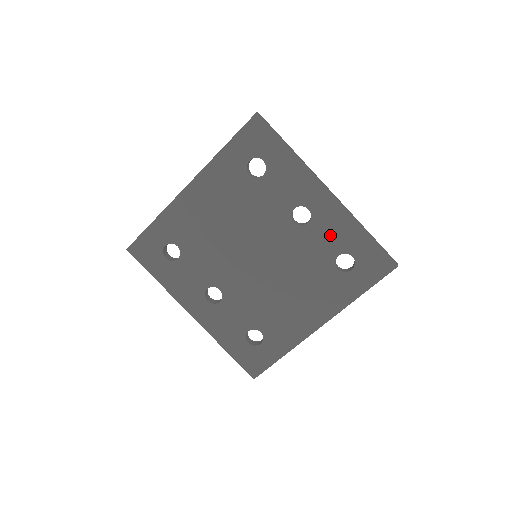
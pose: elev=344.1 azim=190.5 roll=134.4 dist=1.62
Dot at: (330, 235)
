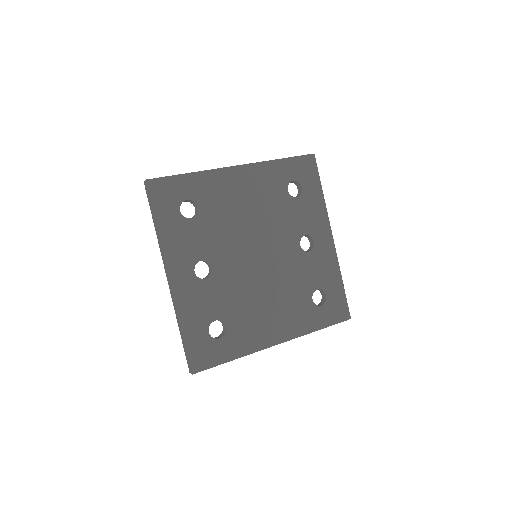
Dot at: (319, 270)
